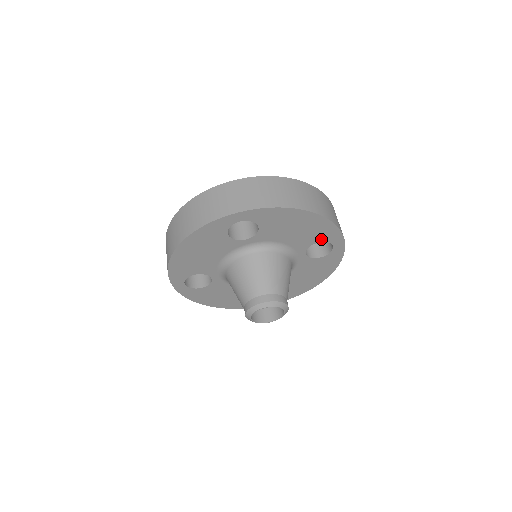
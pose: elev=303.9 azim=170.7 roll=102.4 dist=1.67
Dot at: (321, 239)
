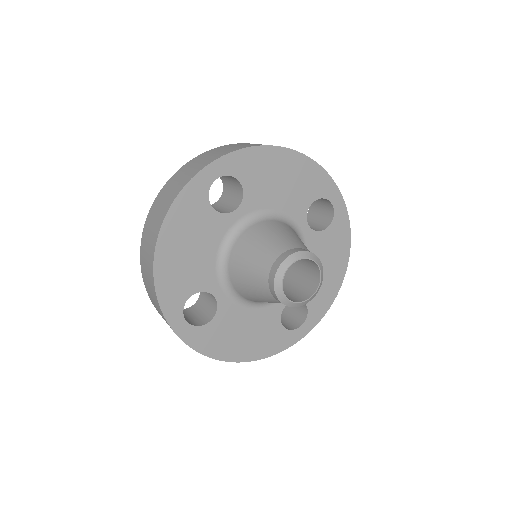
Dot at: (315, 195)
